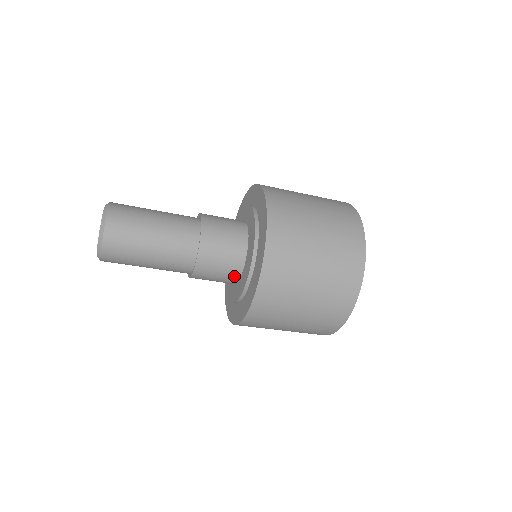
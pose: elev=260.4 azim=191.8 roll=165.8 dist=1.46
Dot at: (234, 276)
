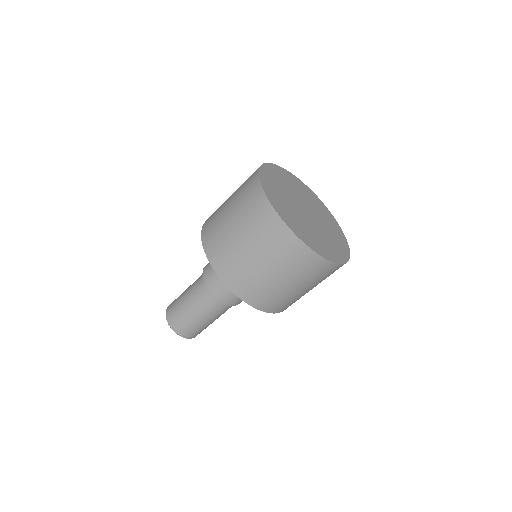
Dot at: occluded
